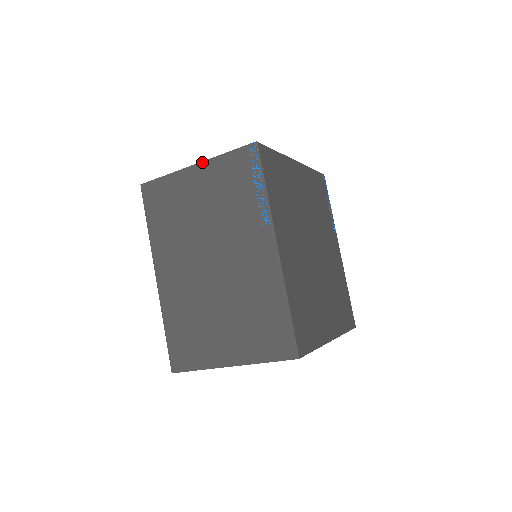
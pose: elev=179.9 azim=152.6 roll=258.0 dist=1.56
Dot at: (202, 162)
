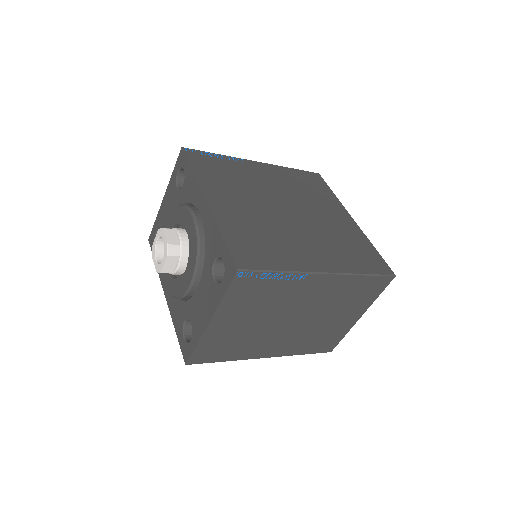
Dot at: (213, 316)
